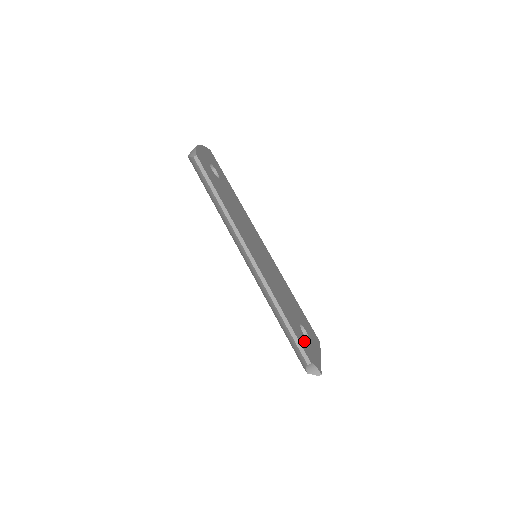
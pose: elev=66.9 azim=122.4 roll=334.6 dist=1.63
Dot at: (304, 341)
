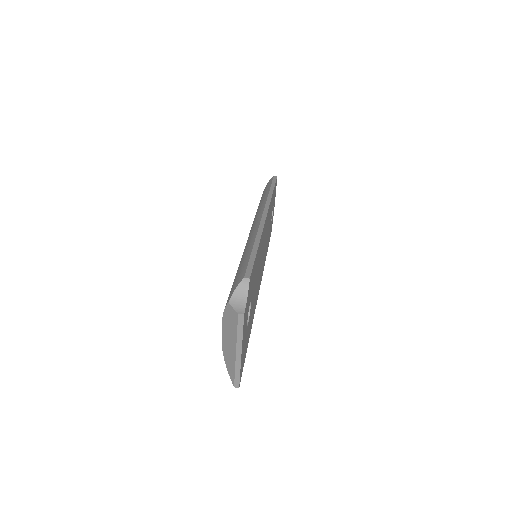
Dot at: occluded
